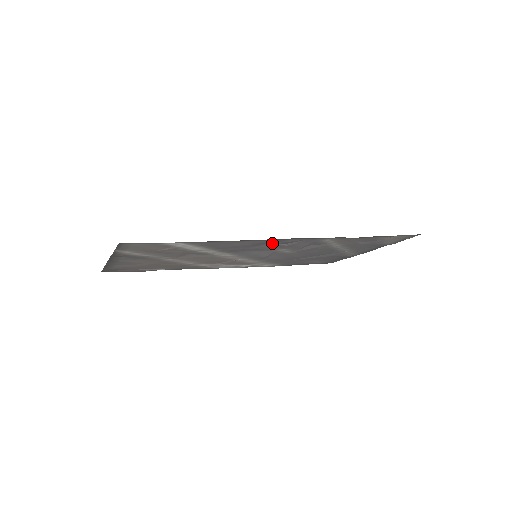
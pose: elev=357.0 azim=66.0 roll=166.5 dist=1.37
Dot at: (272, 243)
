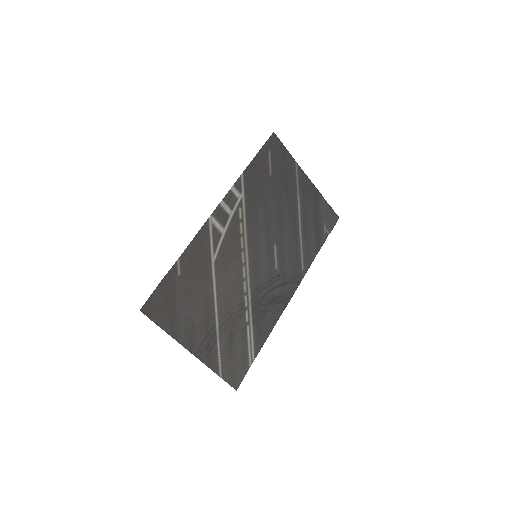
Dot at: (281, 293)
